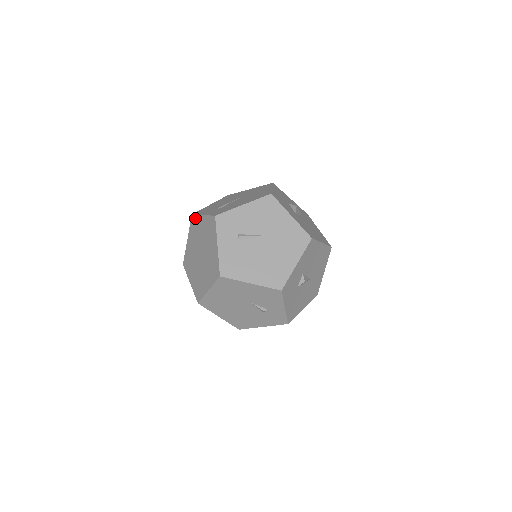
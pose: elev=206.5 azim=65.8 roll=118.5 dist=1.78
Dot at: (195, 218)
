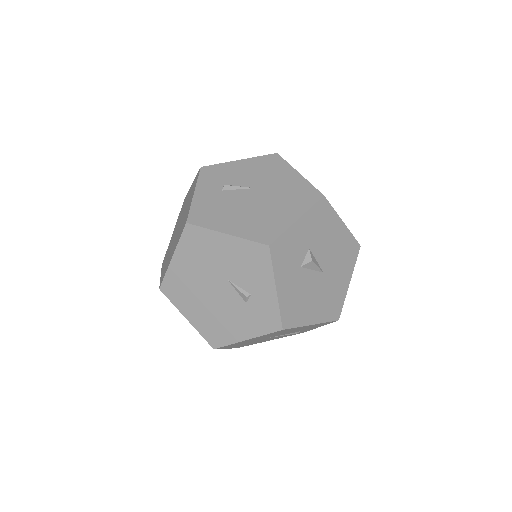
Dot at: (185, 198)
